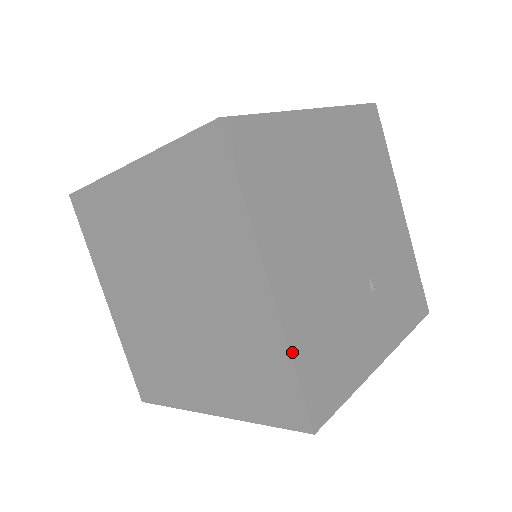
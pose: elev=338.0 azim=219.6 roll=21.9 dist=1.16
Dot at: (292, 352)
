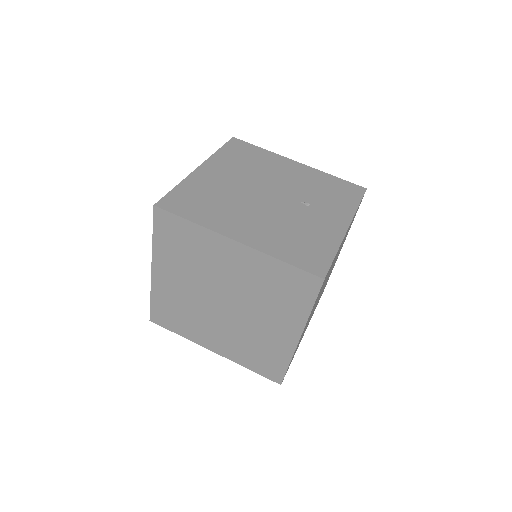
Dot at: (276, 257)
